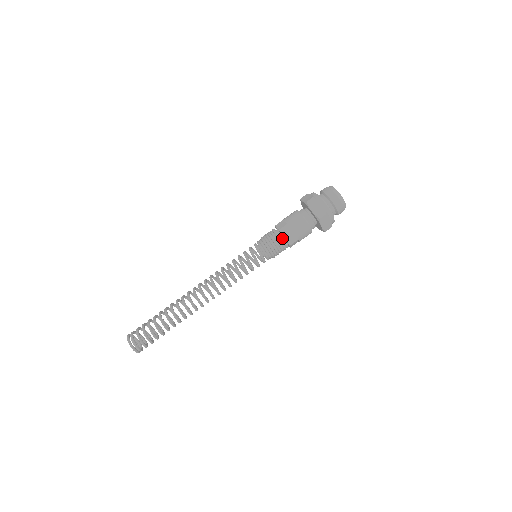
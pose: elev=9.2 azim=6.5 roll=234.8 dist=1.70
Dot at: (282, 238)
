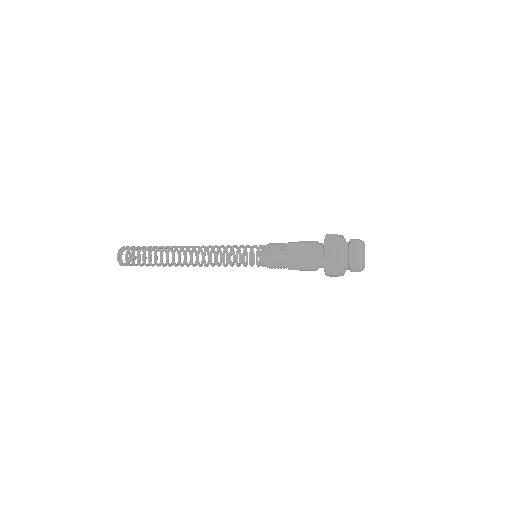
Dot at: (284, 251)
